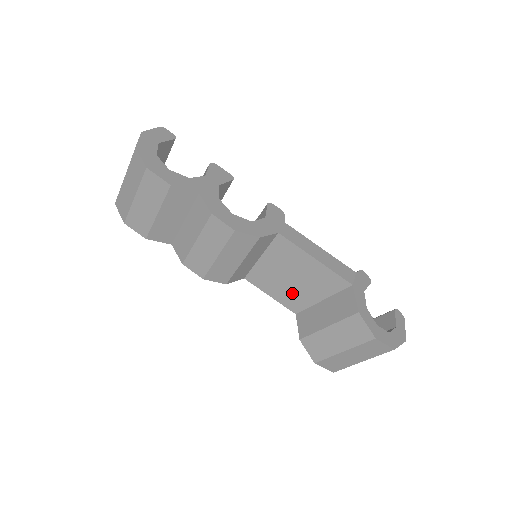
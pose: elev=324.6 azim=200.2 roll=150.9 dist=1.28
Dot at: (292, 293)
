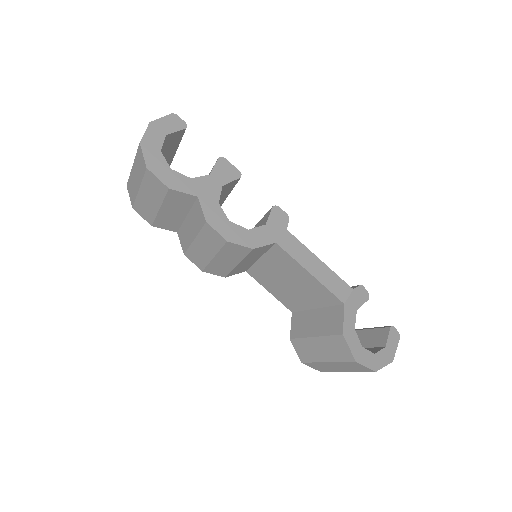
Dot at: (289, 295)
